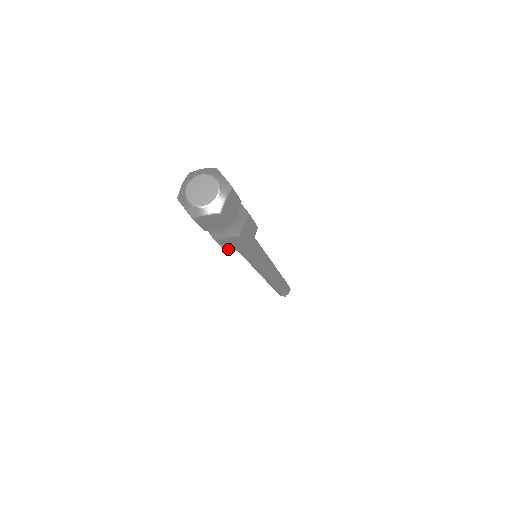
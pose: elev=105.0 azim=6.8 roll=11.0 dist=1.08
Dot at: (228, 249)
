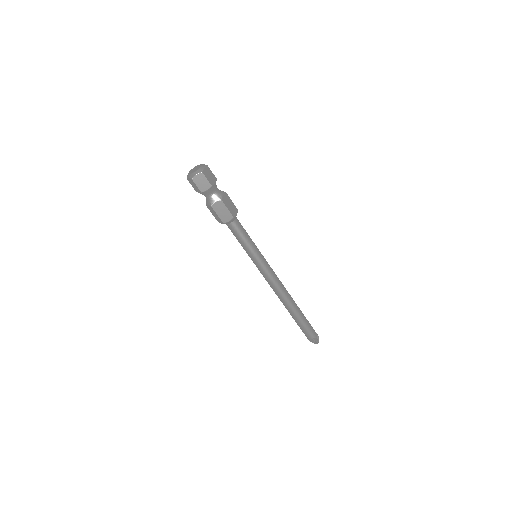
Dot at: (223, 219)
